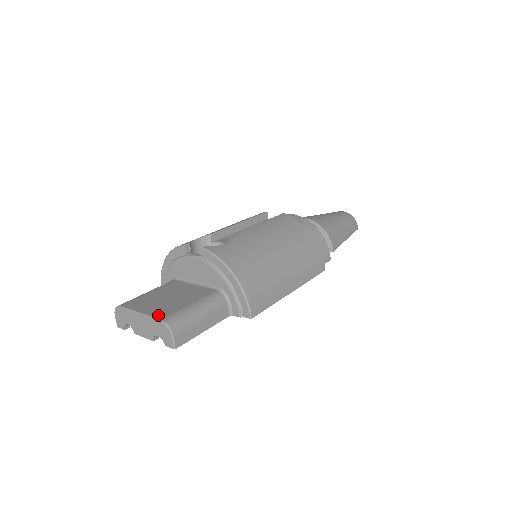
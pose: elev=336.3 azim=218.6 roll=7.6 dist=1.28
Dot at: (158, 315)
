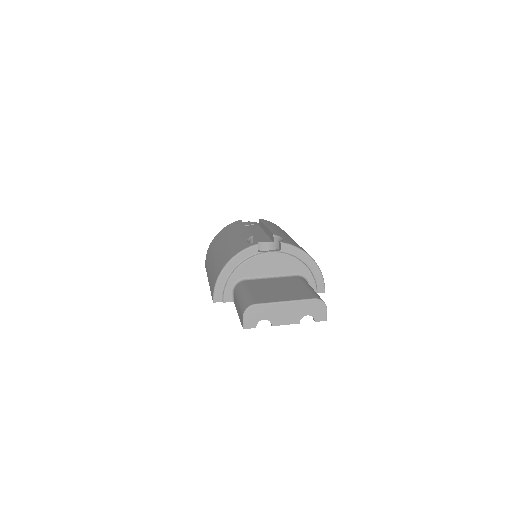
Dot at: (305, 297)
